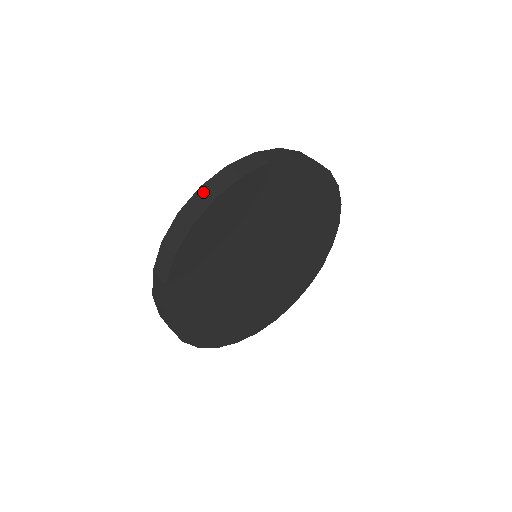
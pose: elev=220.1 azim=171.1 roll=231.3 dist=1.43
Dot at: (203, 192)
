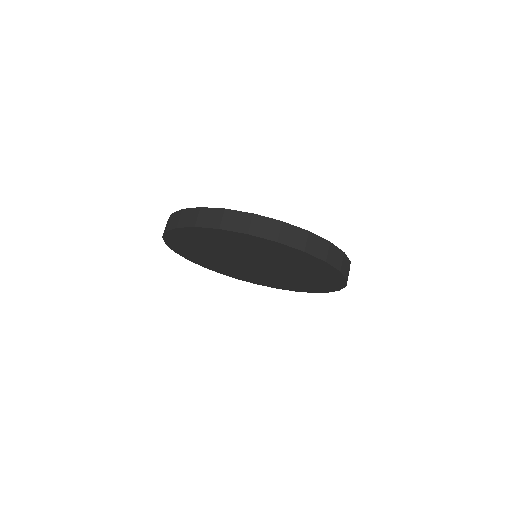
Dot at: (197, 213)
